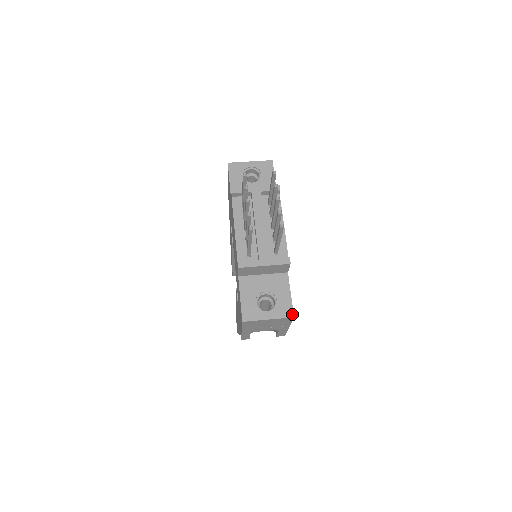
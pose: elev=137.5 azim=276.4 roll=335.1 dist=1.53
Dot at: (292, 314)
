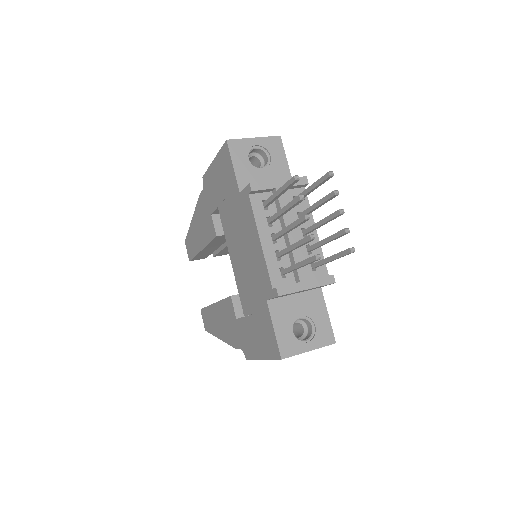
Dot at: (333, 340)
